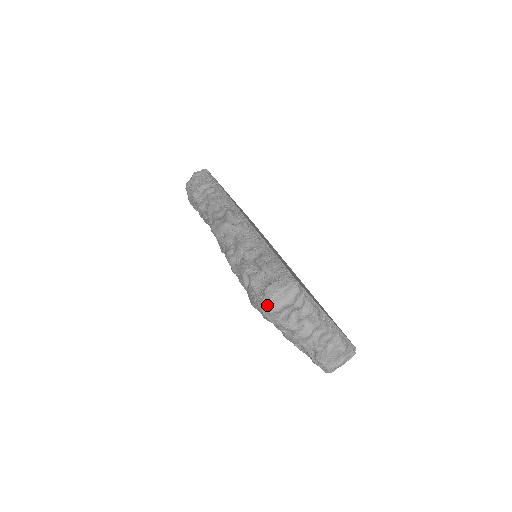
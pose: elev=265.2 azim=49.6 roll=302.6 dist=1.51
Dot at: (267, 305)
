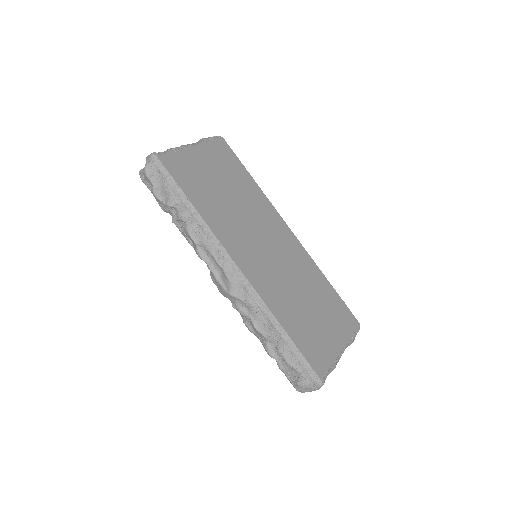
Dot at: (300, 391)
